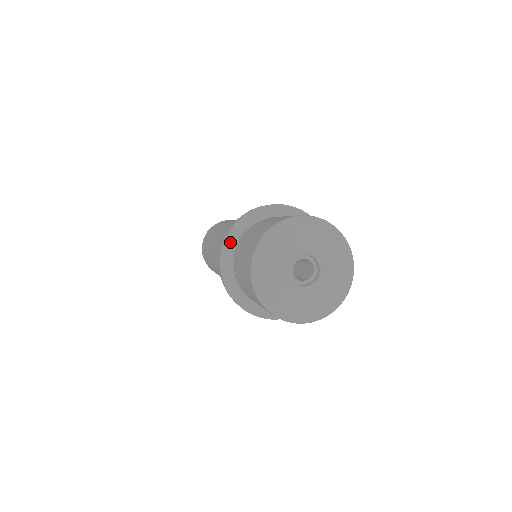
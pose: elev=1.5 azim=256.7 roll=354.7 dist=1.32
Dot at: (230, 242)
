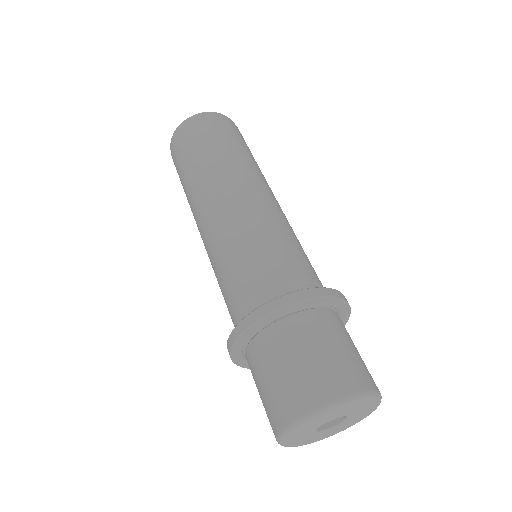
Dot at: (241, 341)
